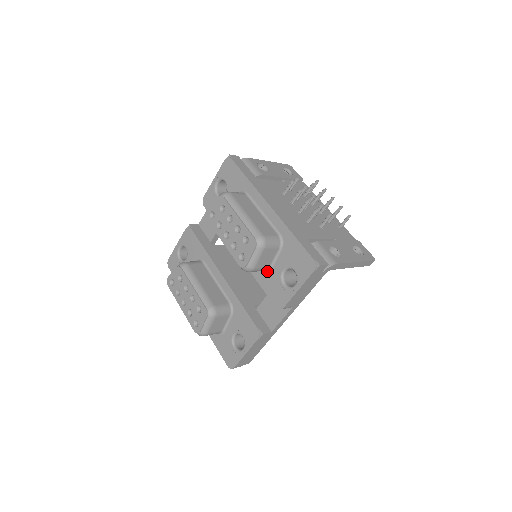
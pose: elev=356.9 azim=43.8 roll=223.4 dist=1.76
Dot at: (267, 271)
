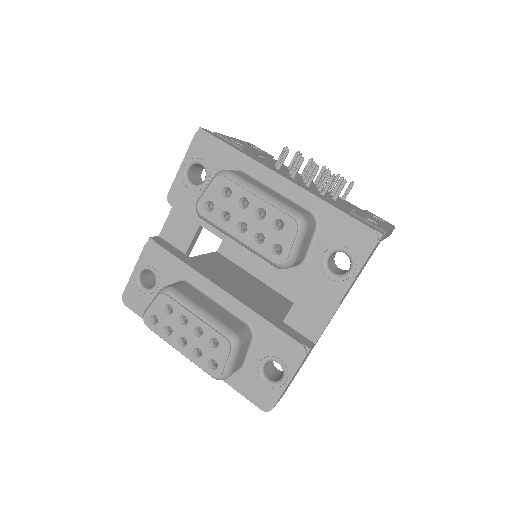
Dot at: (301, 264)
